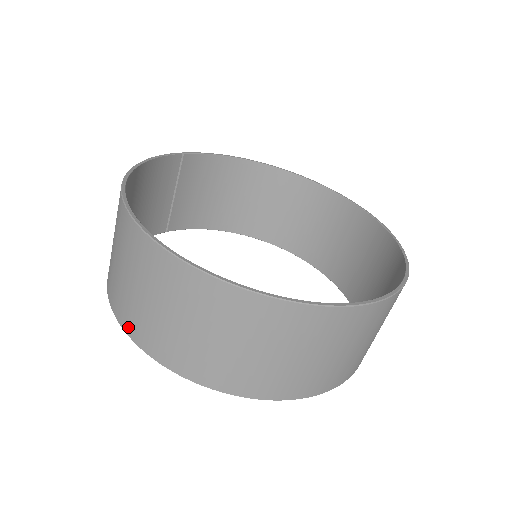
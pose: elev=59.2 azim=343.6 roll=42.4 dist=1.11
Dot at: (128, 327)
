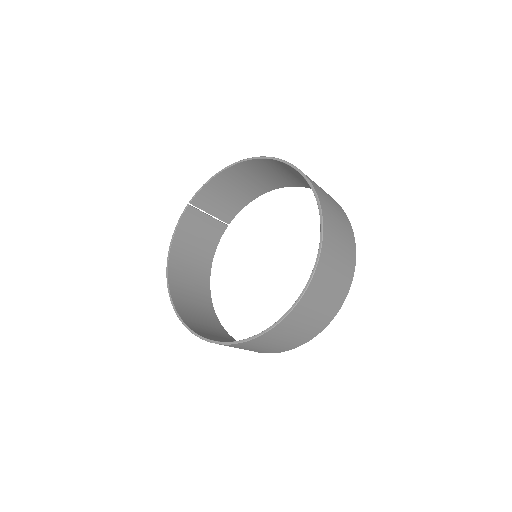
Dot at: occluded
